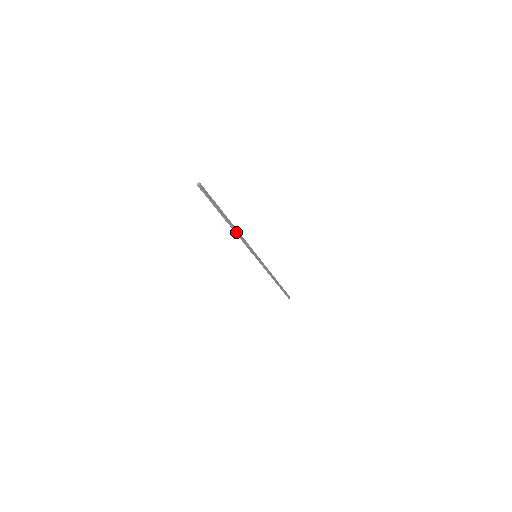
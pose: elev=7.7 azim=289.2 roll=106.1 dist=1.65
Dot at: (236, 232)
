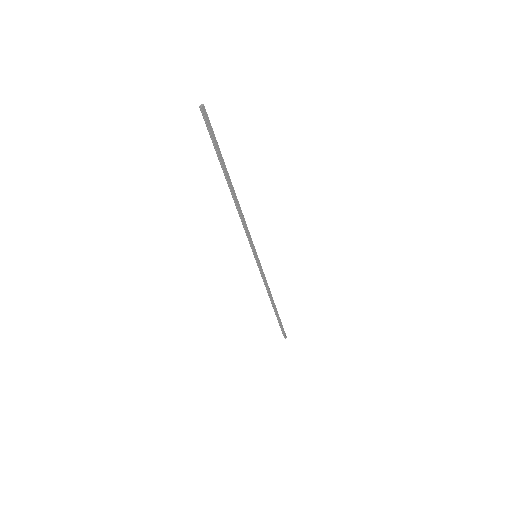
Dot at: (237, 207)
